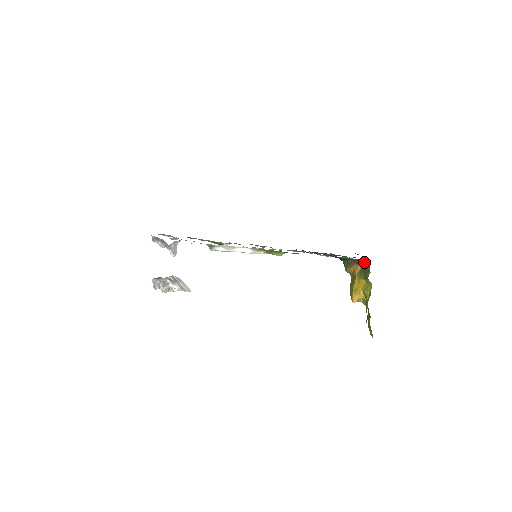
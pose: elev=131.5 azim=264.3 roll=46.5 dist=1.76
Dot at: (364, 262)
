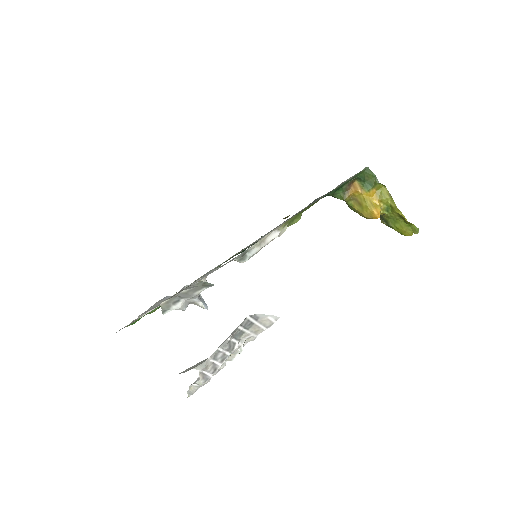
Dot at: (362, 173)
